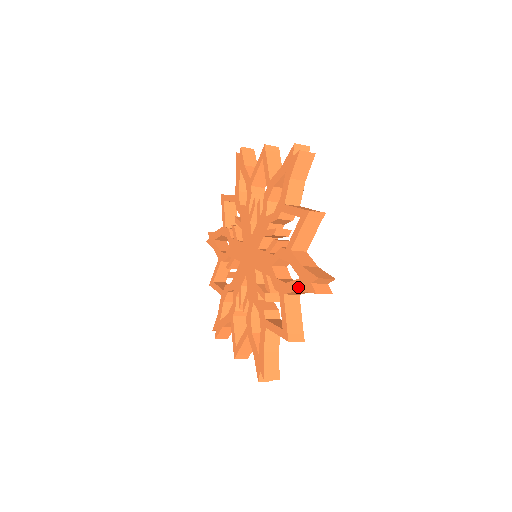
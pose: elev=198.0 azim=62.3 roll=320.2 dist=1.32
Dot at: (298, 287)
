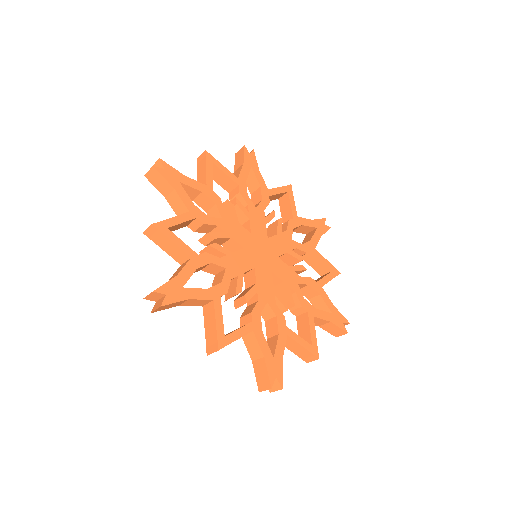
Dot at: occluded
